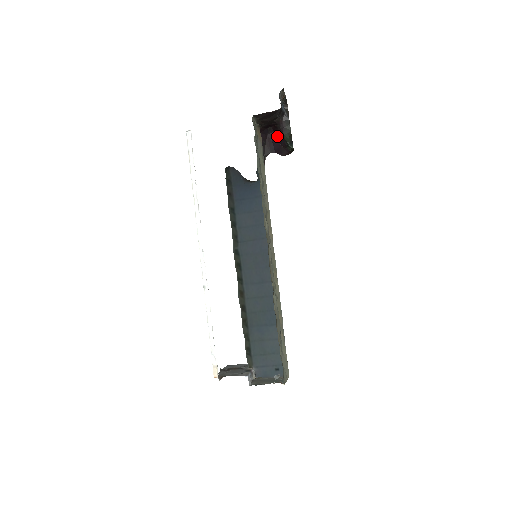
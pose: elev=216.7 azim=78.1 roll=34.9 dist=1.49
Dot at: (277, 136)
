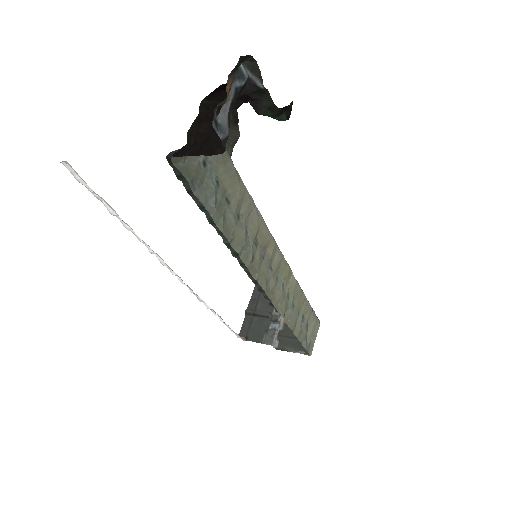
Dot at: occluded
